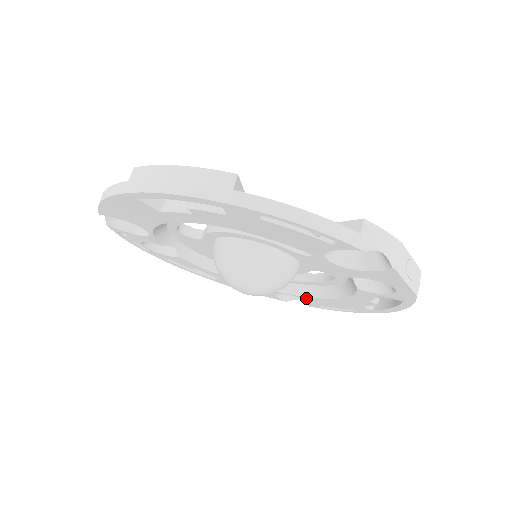
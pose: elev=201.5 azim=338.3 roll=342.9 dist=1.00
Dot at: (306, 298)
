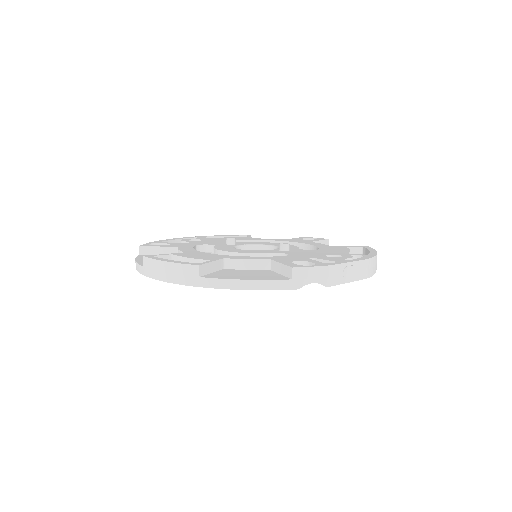
Dot at: occluded
